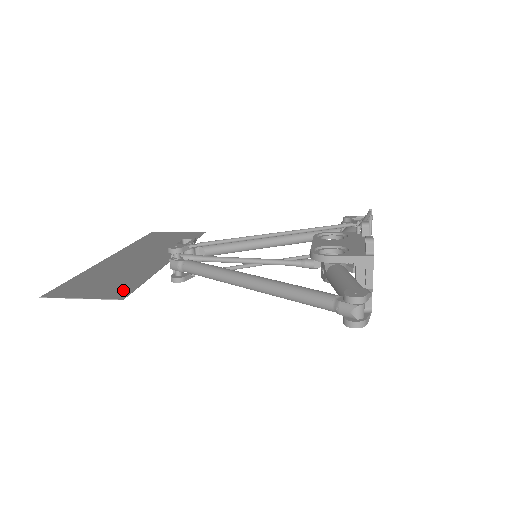
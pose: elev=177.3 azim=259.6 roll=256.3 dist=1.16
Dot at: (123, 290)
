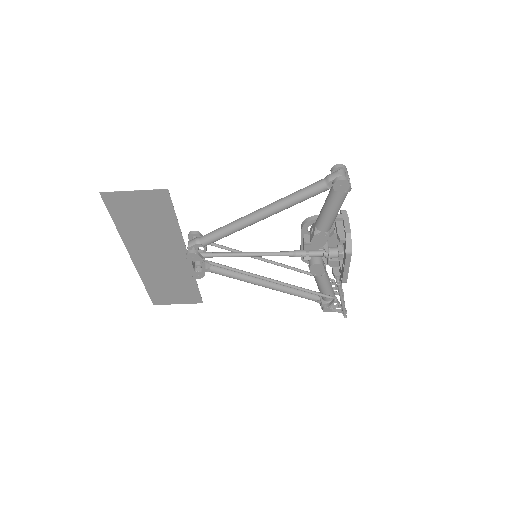
Dot at: (163, 202)
